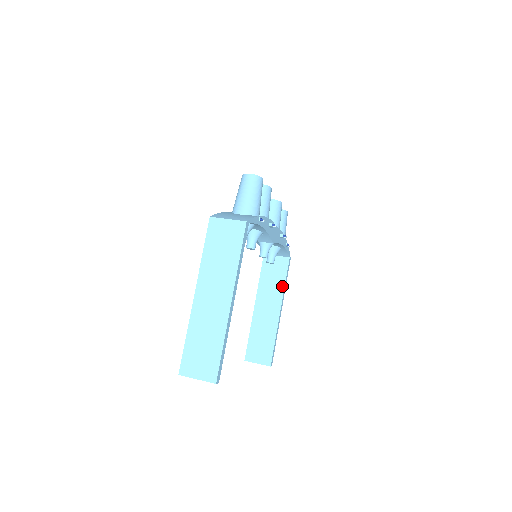
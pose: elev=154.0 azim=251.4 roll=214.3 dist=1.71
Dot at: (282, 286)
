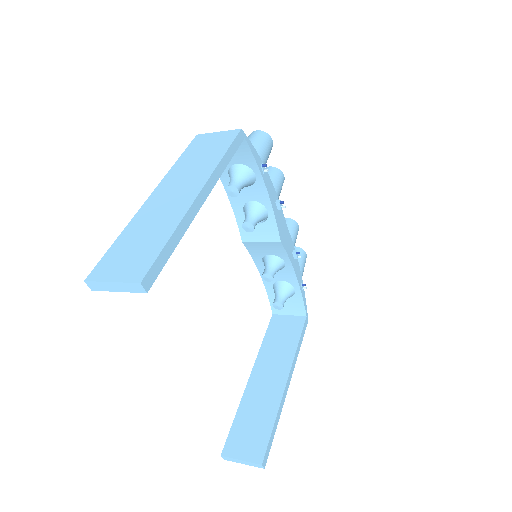
Dot at: (293, 349)
